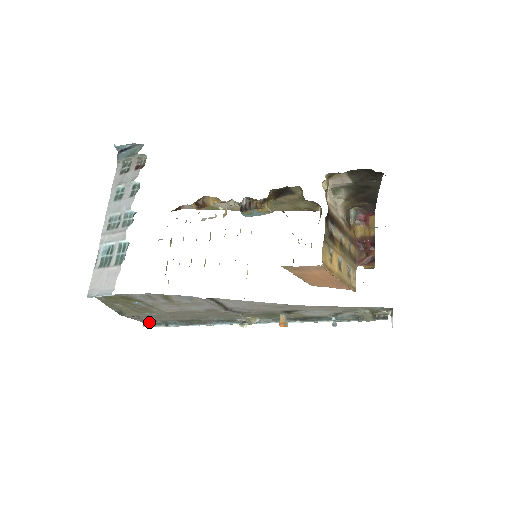
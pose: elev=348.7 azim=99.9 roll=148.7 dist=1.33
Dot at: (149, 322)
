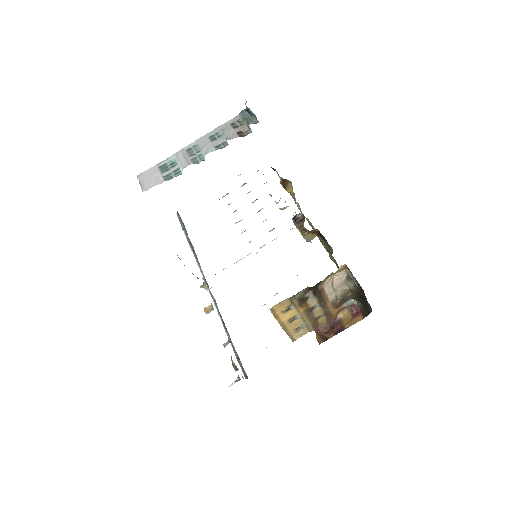
Dot at: occluded
